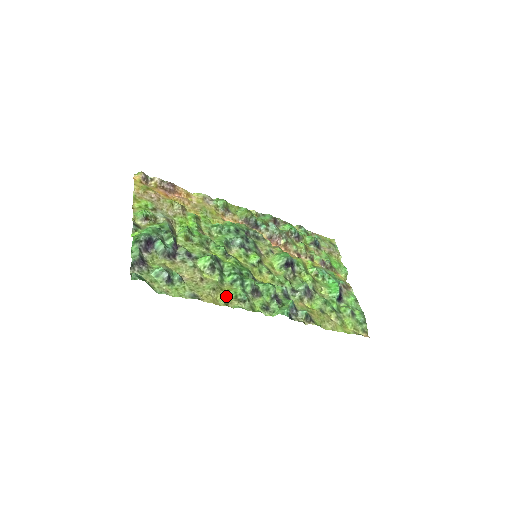
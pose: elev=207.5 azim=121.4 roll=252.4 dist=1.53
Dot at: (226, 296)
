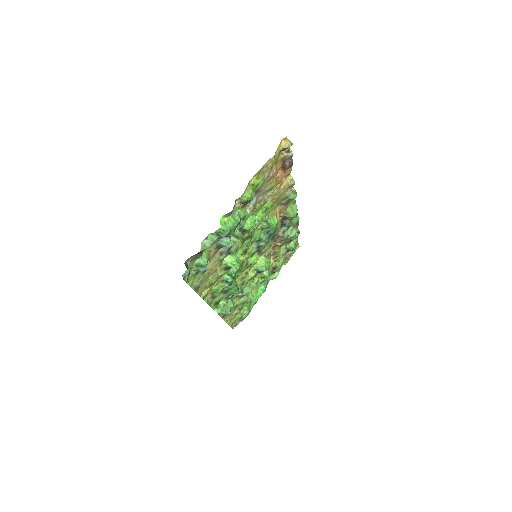
Dot at: (211, 290)
